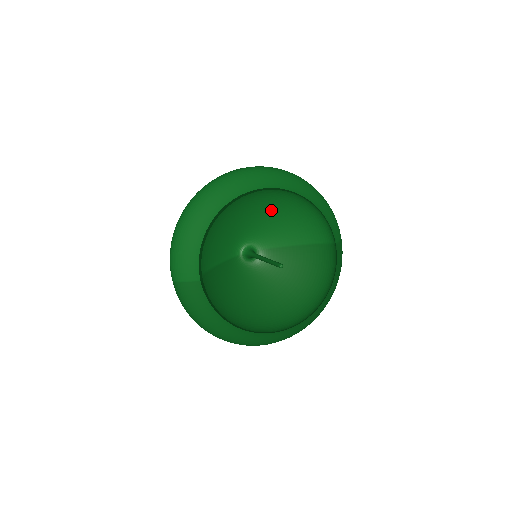
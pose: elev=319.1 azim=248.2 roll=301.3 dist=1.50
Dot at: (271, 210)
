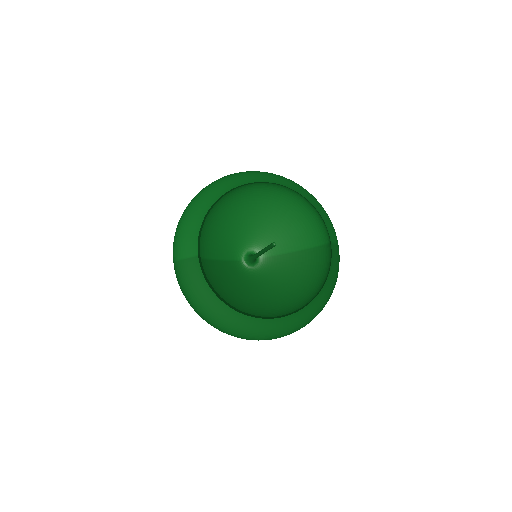
Dot at: (272, 214)
